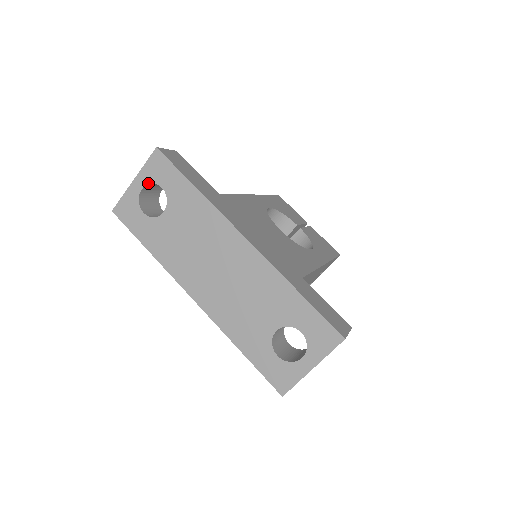
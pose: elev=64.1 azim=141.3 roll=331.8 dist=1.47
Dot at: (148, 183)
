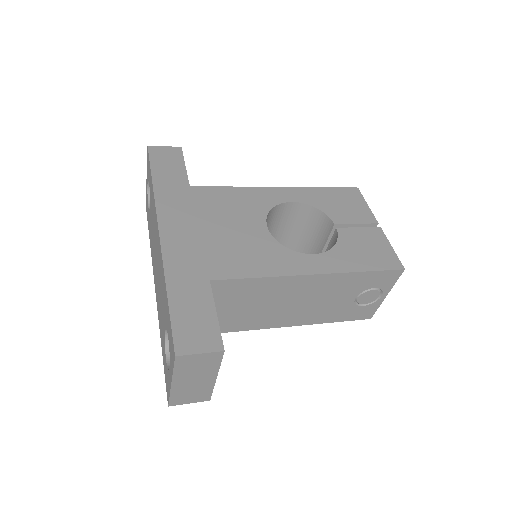
Dot at: occluded
